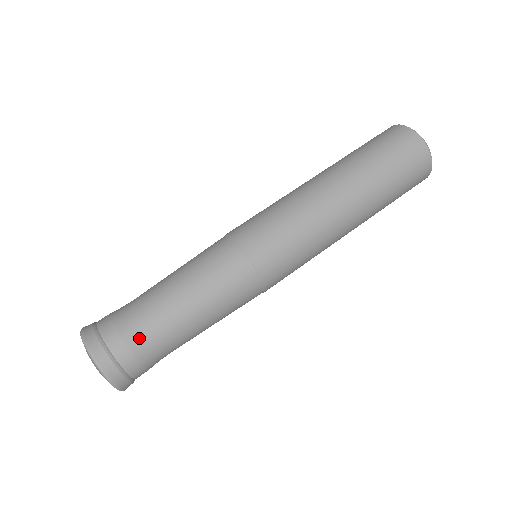
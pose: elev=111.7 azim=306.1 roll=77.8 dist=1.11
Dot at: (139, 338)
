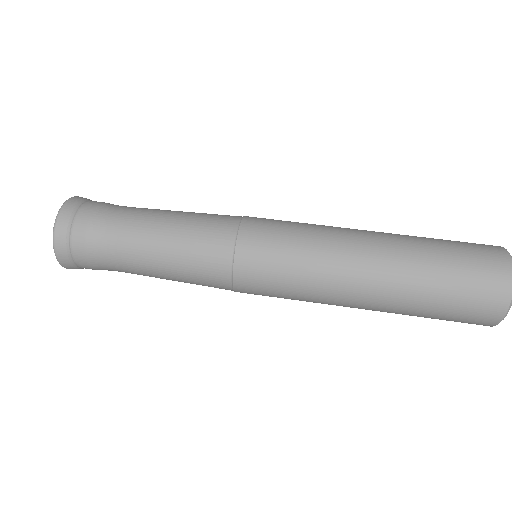
Dot at: (103, 221)
